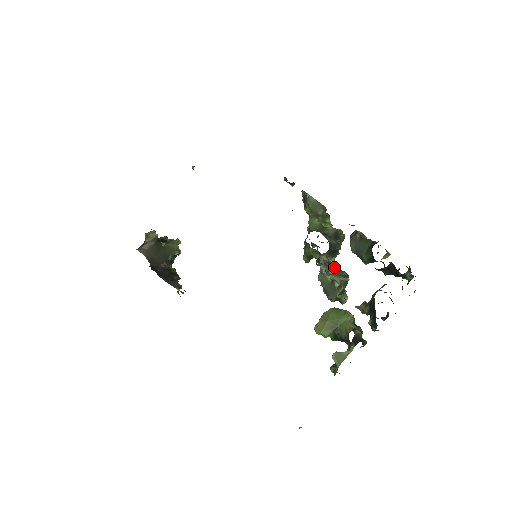
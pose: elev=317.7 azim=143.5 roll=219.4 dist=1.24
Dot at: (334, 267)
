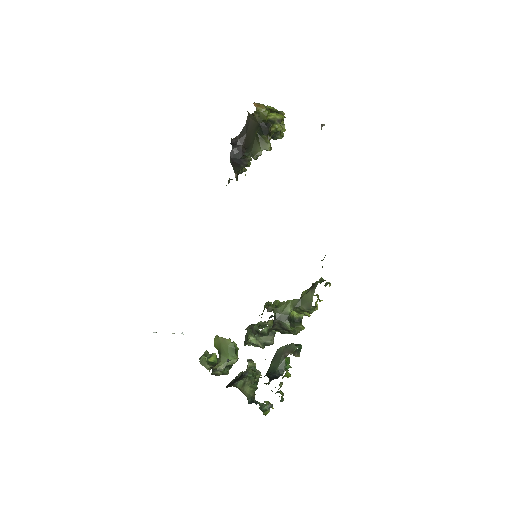
Dot at: occluded
